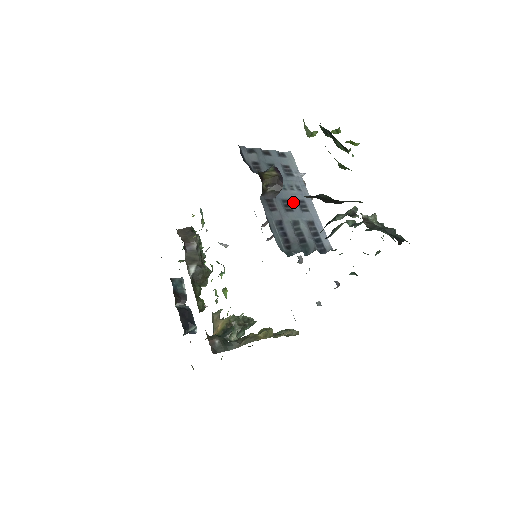
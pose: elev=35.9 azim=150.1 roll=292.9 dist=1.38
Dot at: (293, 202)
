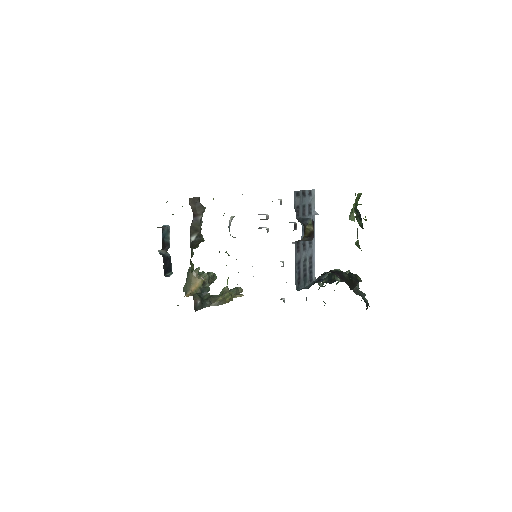
Dot at: (307, 241)
